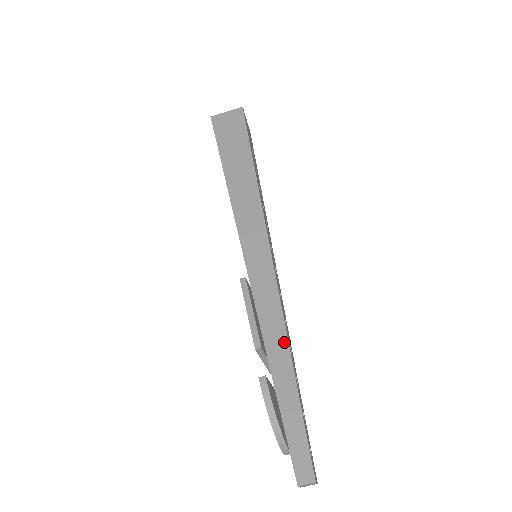
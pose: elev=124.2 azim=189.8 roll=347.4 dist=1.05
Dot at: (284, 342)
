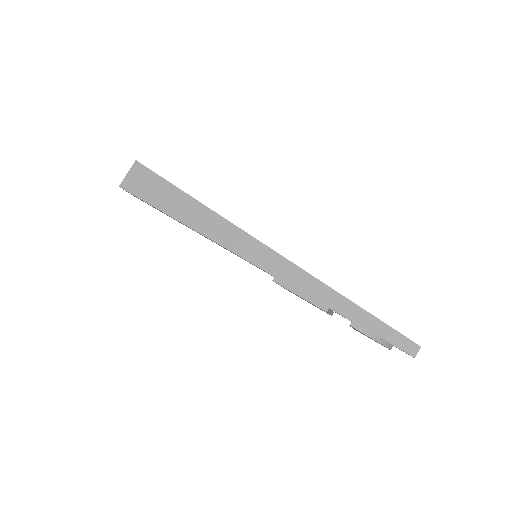
Dot at: (331, 292)
